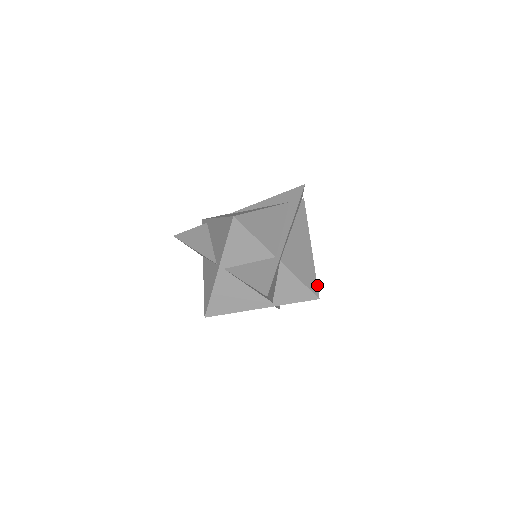
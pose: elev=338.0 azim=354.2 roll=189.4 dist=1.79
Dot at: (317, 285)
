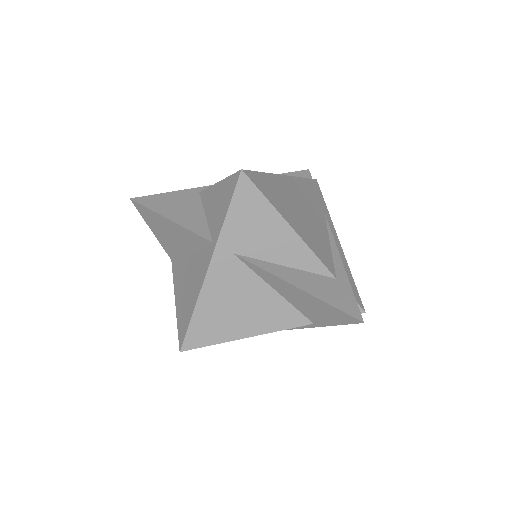
Dot at: (254, 171)
